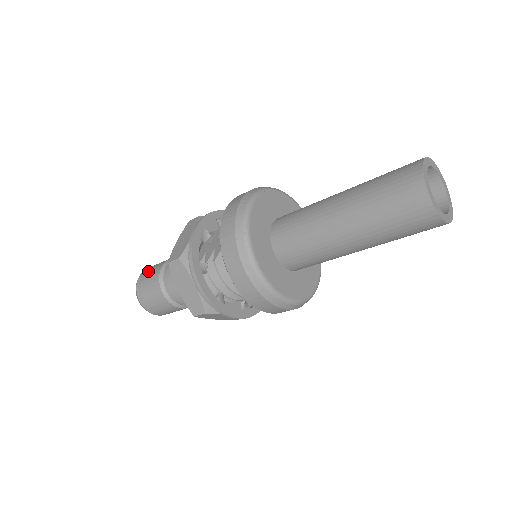
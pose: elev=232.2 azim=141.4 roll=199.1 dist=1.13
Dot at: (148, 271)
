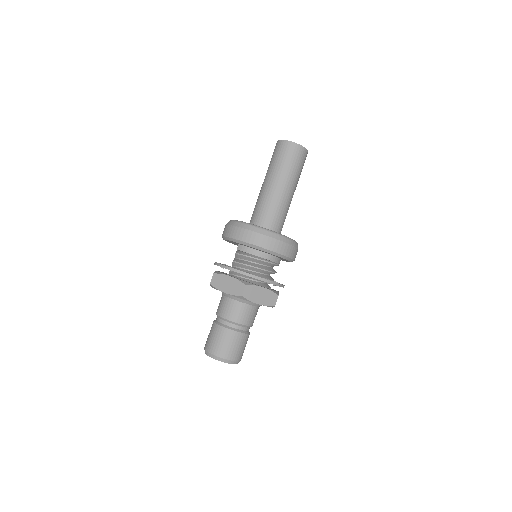
Dot at: occluded
